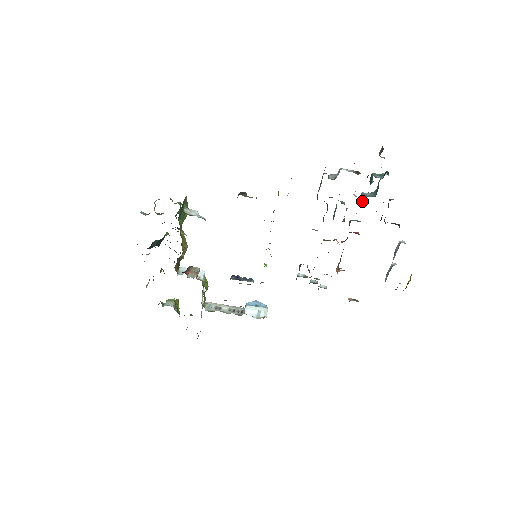
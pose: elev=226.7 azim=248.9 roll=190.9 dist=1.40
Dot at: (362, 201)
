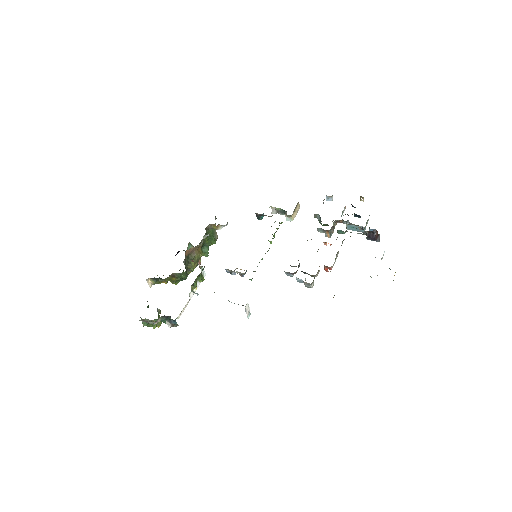
Dot at: occluded
